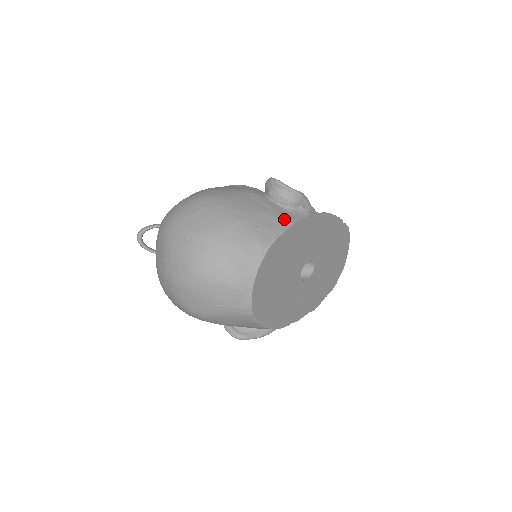
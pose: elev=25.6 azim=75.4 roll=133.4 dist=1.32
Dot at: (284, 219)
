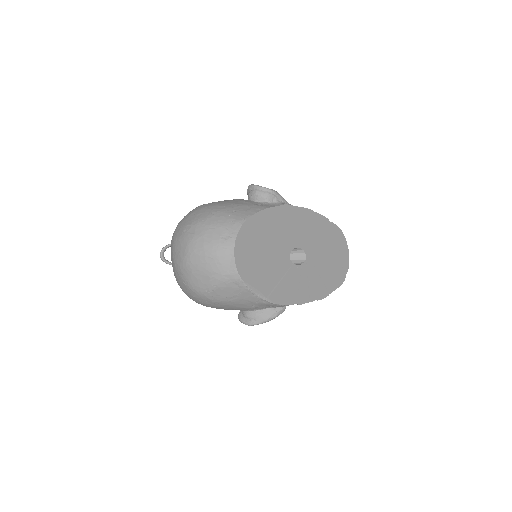
Dot at: (258, 207)
